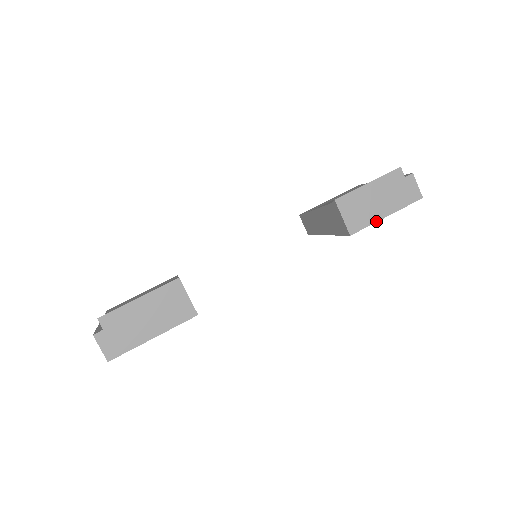
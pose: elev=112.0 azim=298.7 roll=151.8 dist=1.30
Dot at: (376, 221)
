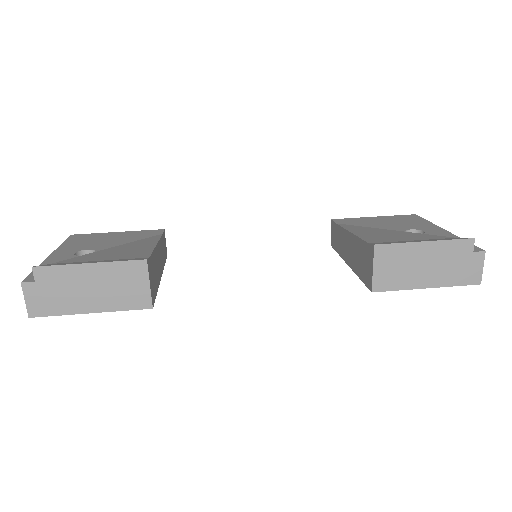
Dot at: (411, 288)
